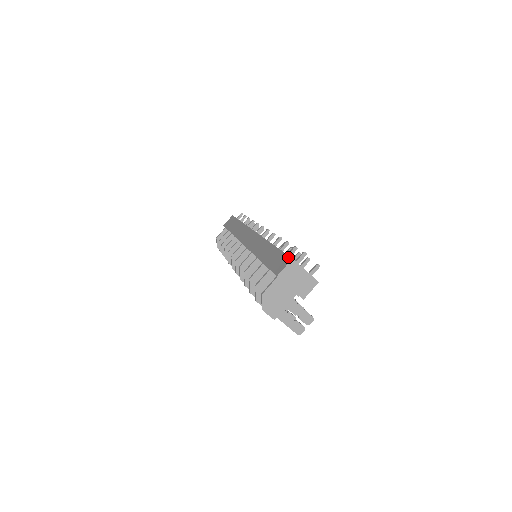
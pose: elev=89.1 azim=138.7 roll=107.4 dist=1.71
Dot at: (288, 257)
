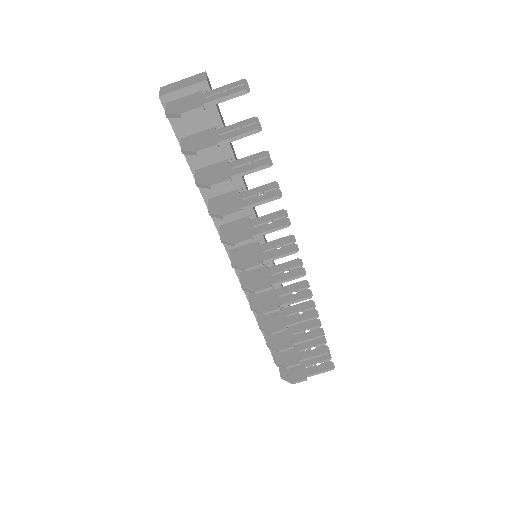
Dot at: occluded
